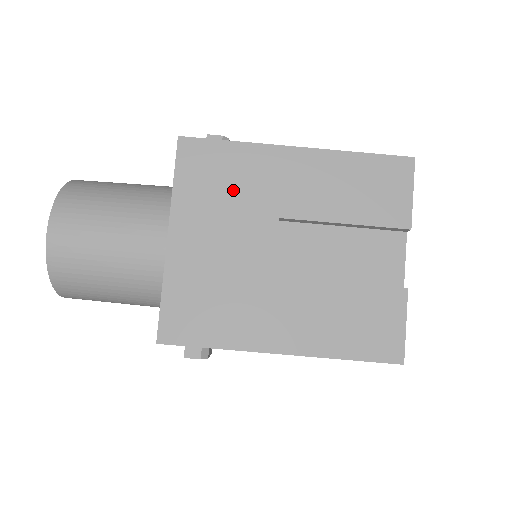
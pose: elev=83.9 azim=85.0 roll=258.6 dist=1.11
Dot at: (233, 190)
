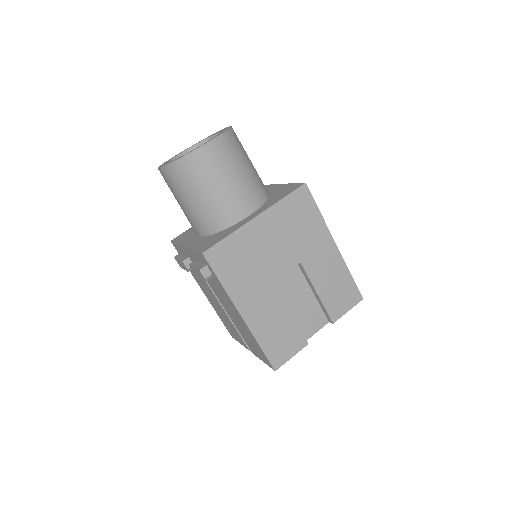
Dot at: (299, 230)
